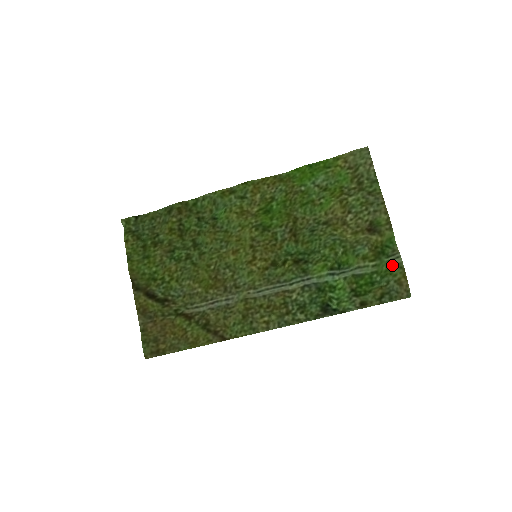
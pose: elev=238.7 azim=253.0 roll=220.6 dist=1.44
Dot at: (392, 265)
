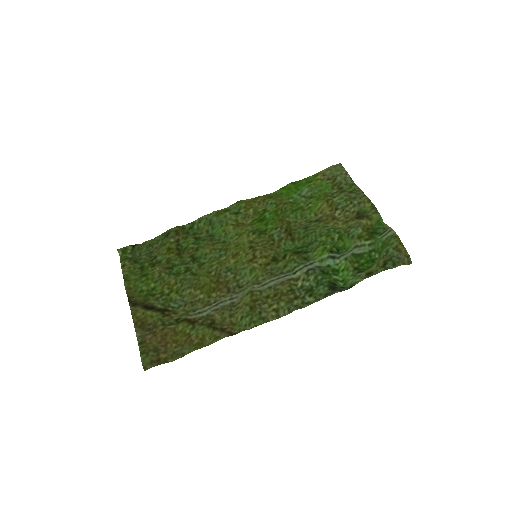
Dot at: (387, 238)
